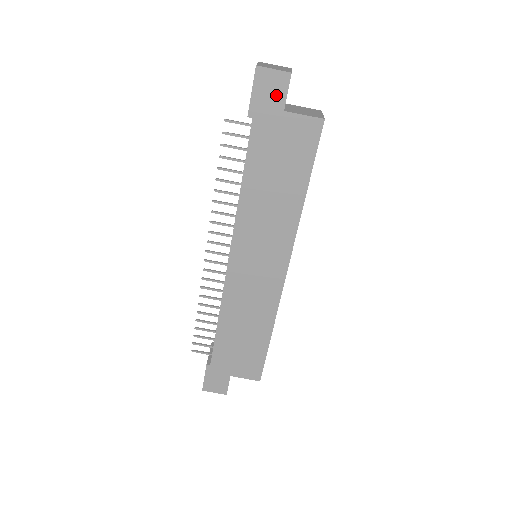
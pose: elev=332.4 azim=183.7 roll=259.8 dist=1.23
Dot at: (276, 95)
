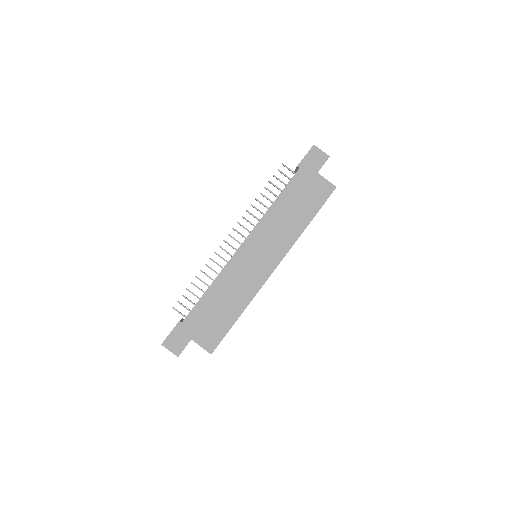
Dot at: (317, 163)
